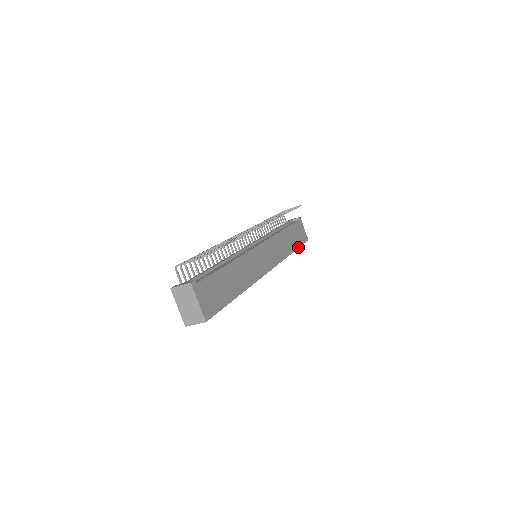
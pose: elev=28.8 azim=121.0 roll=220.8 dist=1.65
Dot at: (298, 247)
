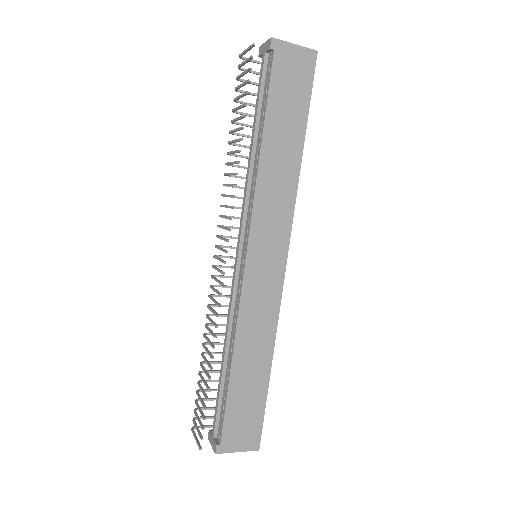
Dot at: (306, 117)
